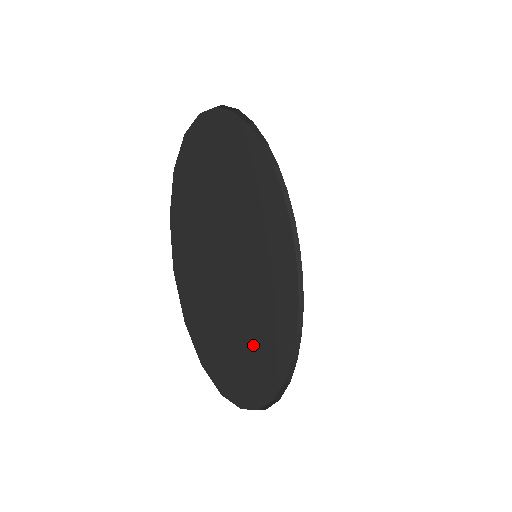
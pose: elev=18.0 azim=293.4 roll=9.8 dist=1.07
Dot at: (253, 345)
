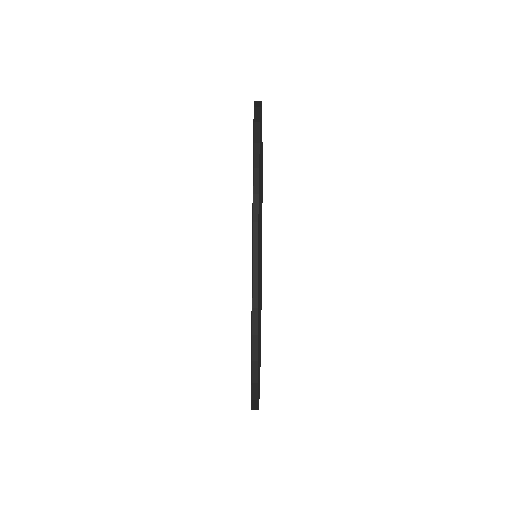
Dot at: occluded
